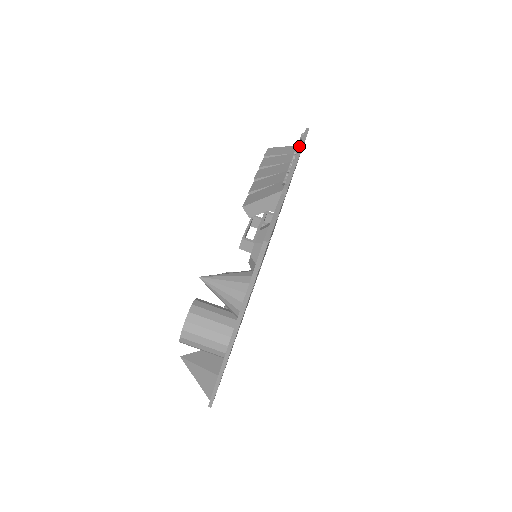
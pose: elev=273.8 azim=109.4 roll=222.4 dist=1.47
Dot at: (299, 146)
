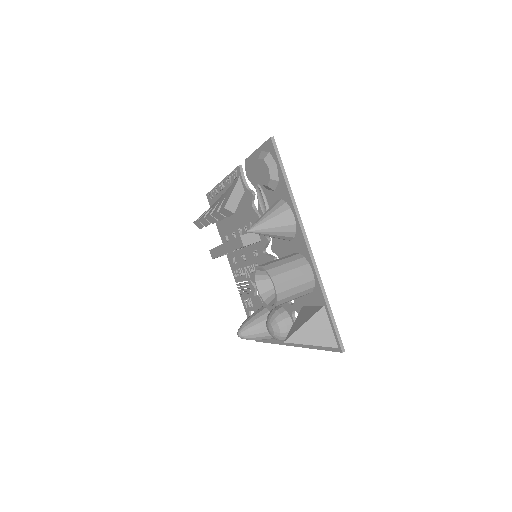
Dot at: (217, 184)
